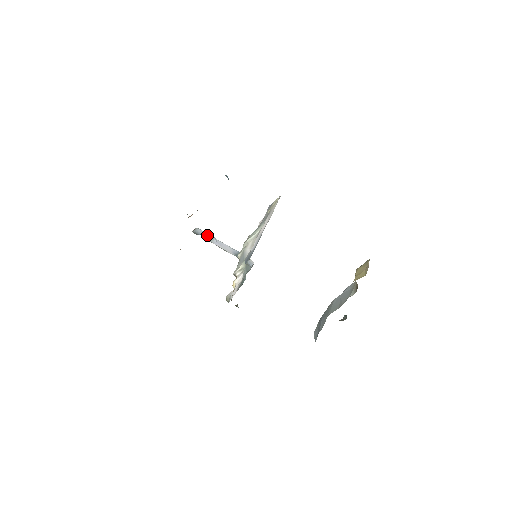
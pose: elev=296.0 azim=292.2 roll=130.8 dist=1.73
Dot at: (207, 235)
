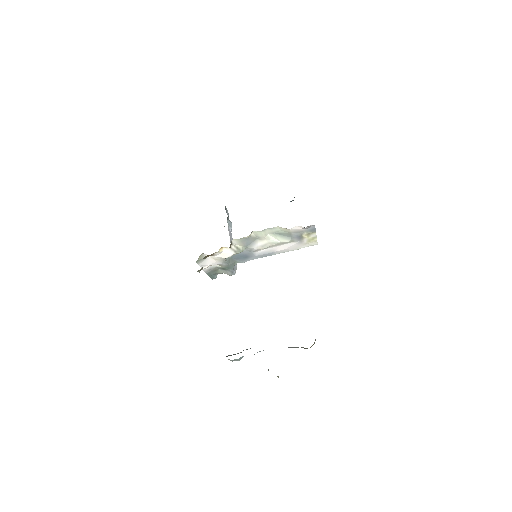
Dot at: occluded
